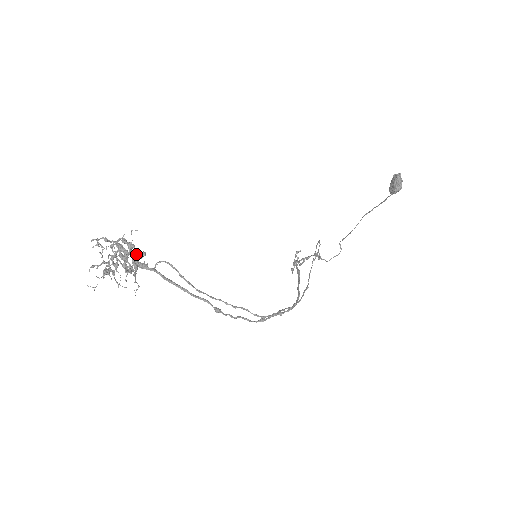
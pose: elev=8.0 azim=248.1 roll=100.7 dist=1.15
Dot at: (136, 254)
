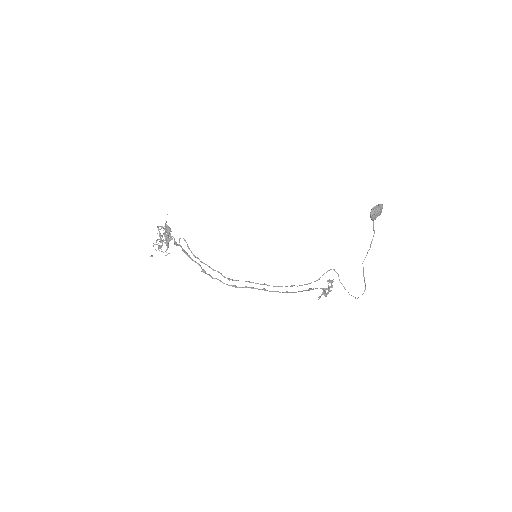
Dot at: (165, 228)
